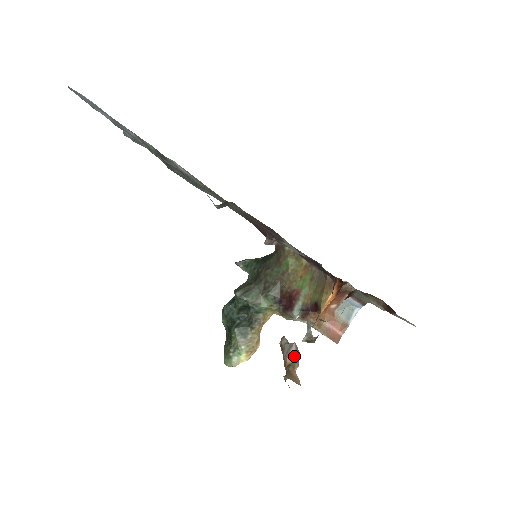
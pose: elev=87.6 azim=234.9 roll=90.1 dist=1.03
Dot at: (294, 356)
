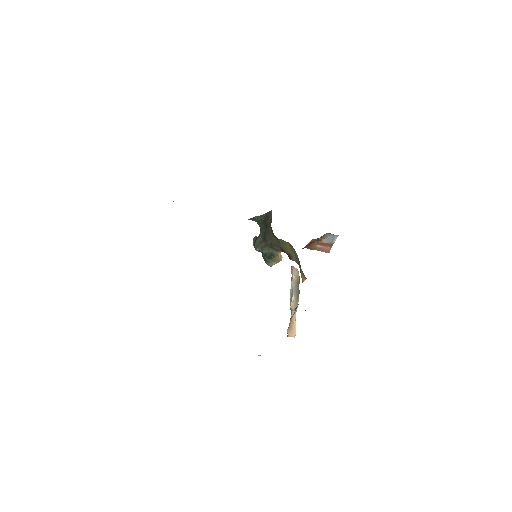
Dot at: (294, 304)
